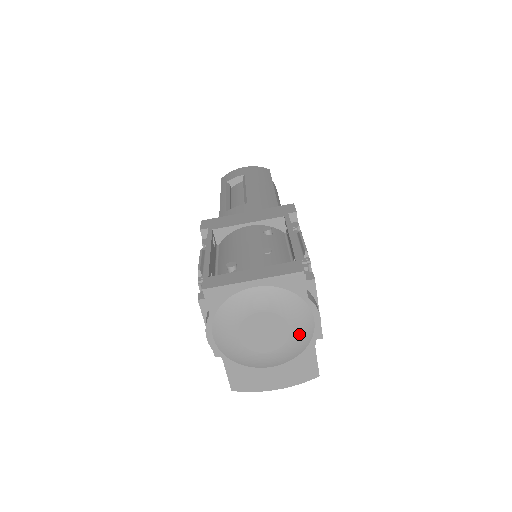
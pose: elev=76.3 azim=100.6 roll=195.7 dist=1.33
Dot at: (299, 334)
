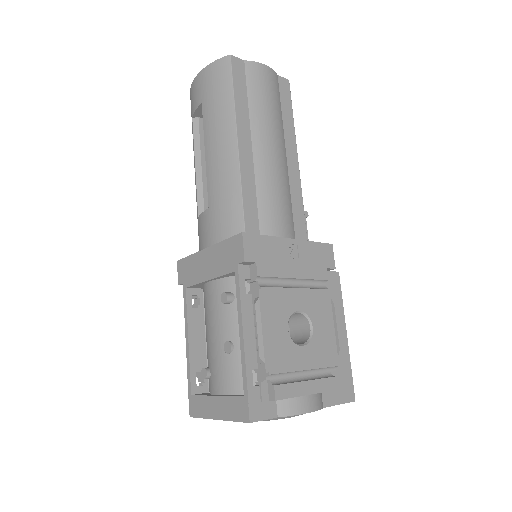
Dot at: occluded
